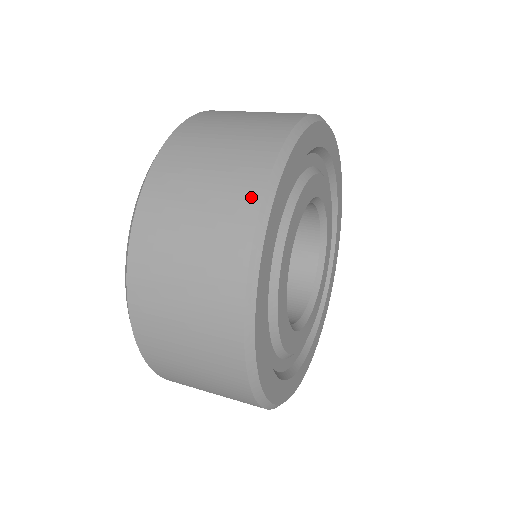
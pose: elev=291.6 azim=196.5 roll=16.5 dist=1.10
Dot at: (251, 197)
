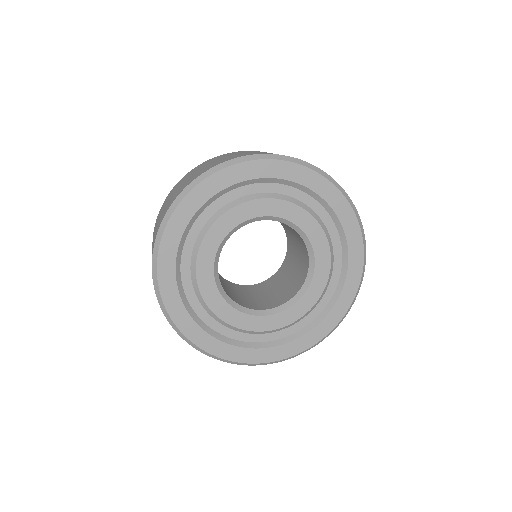
Dot at: (208, 169)
